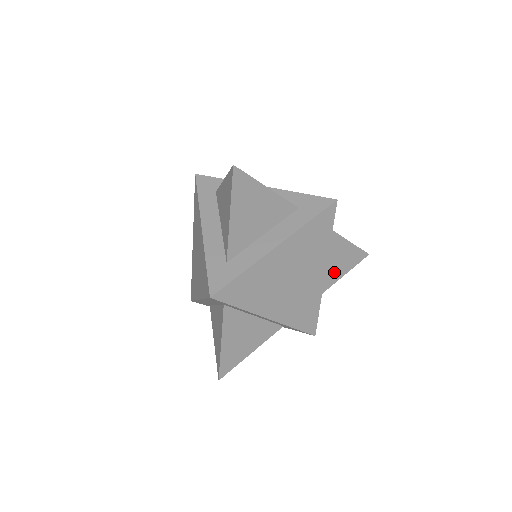
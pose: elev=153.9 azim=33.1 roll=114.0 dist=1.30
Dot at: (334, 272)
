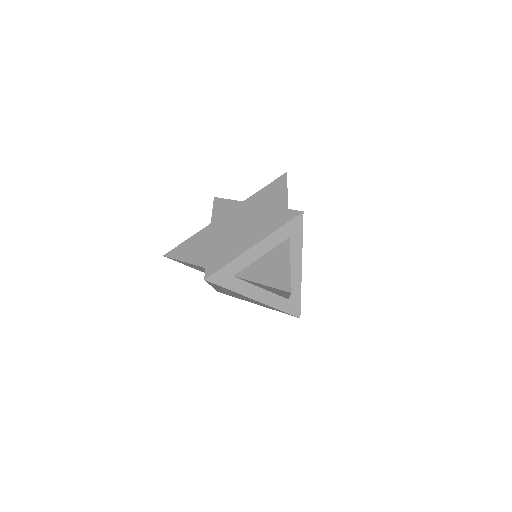
Dot at: occluded
